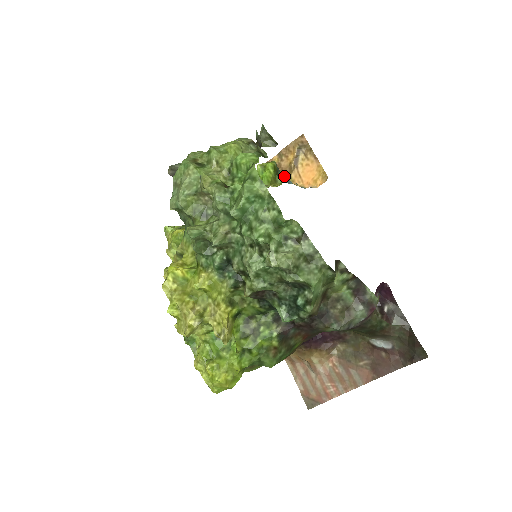
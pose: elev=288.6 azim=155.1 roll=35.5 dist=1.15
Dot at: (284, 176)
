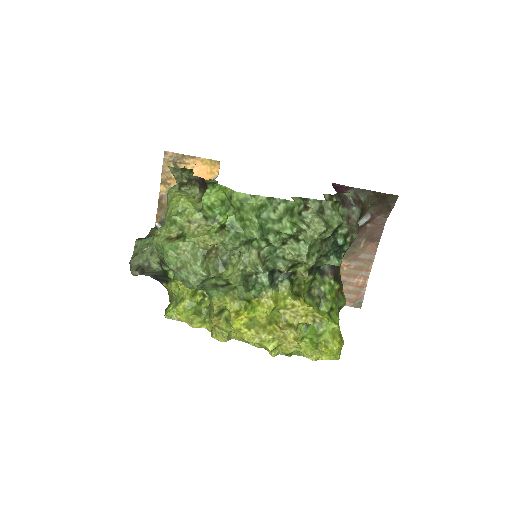
Dot at: occluded
